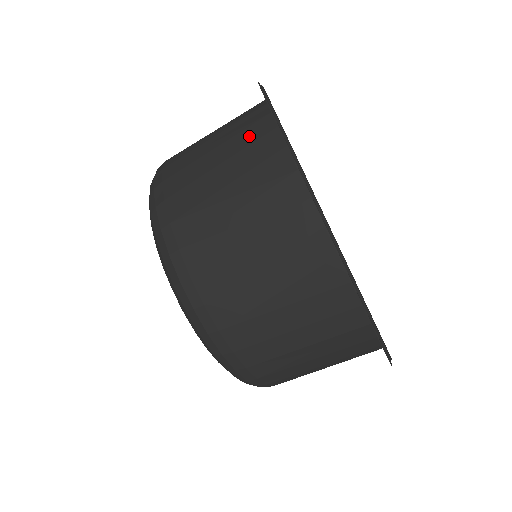
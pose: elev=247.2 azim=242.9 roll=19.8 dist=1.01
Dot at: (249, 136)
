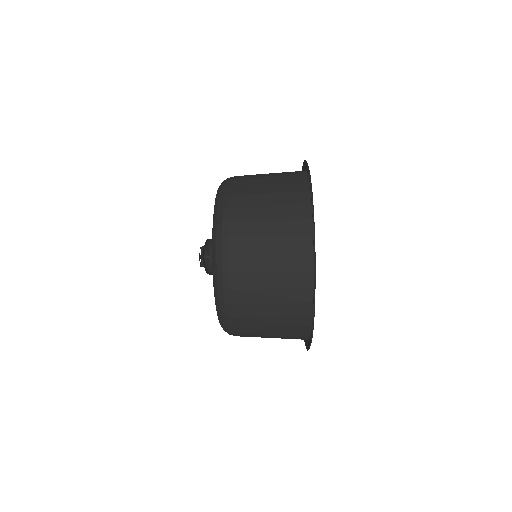
Dot at: (293, 322)
